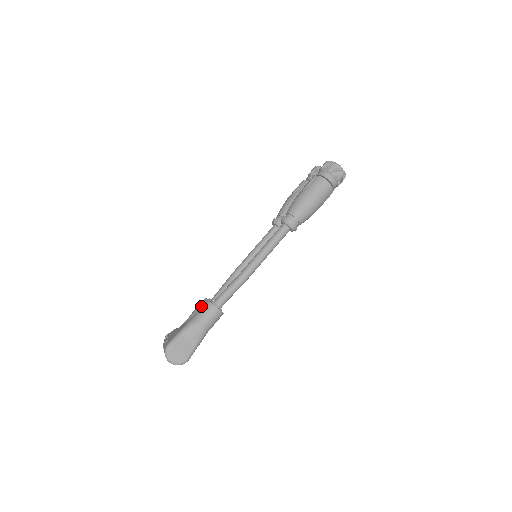
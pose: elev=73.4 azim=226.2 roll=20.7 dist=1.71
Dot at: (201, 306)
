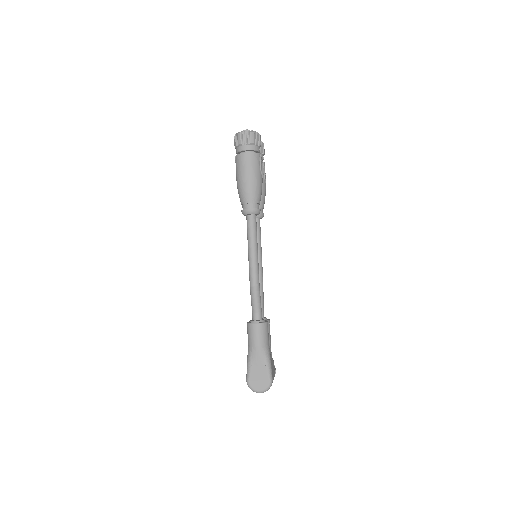
Dot at: occluded
